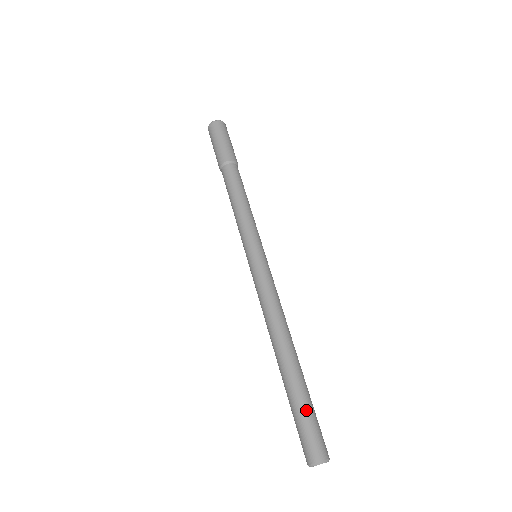
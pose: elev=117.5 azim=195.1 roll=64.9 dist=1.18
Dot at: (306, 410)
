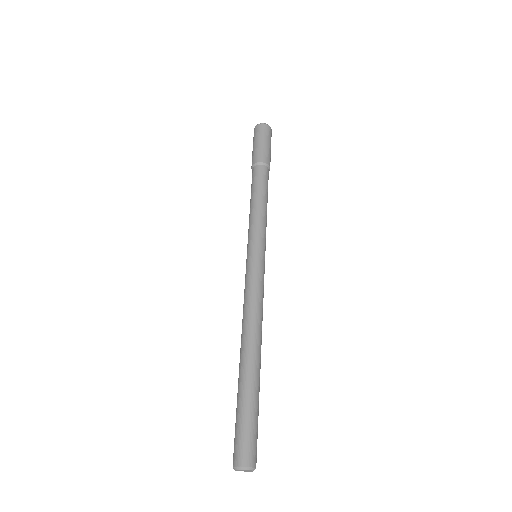
Dot at: (241, 413)
